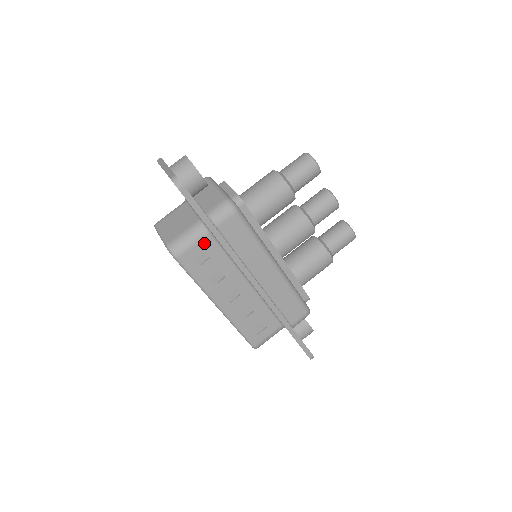
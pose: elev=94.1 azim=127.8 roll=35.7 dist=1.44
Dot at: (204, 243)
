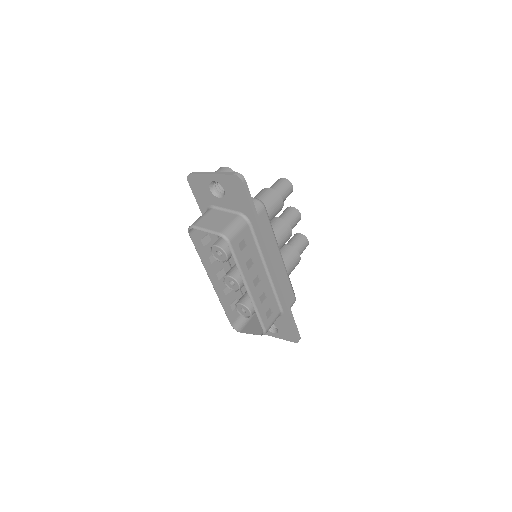
Dot at: (245, 232)
